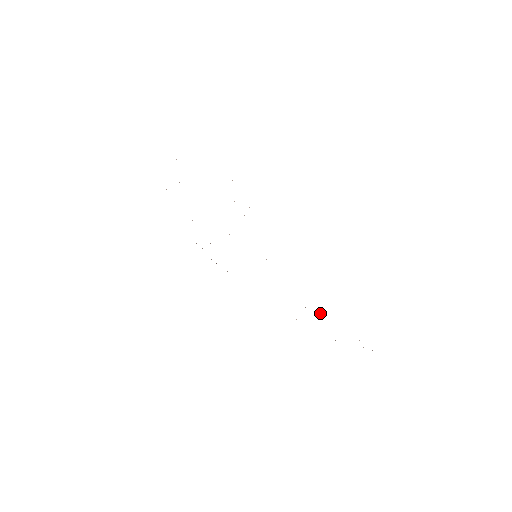
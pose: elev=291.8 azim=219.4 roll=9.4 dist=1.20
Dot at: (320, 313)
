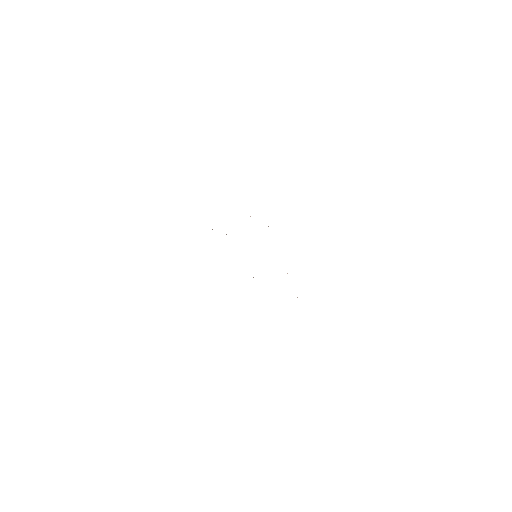
Dot at: occluded
